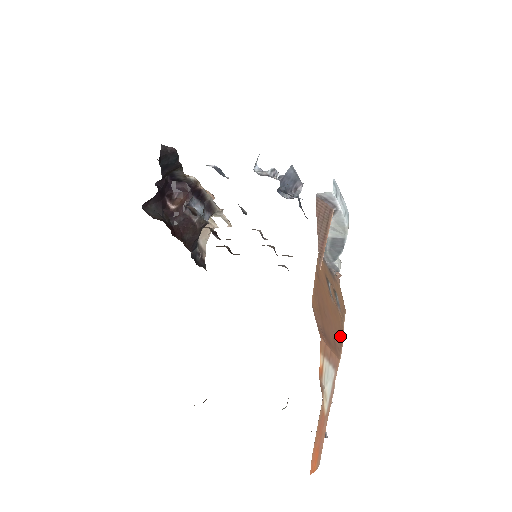
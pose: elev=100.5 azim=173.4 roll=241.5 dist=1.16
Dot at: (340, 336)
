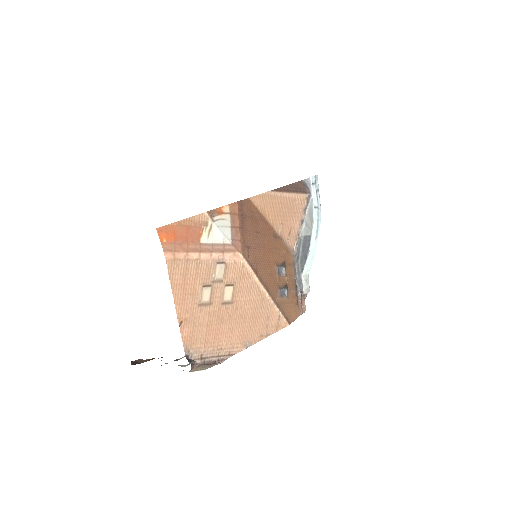
Dot at: (260, 276)
